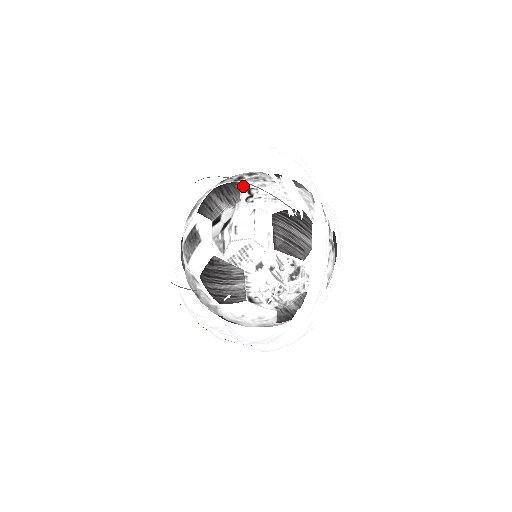
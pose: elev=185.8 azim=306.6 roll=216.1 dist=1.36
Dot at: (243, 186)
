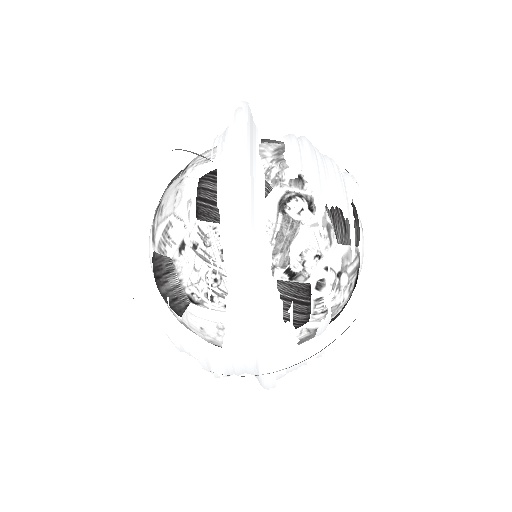
Dot at: occluded
